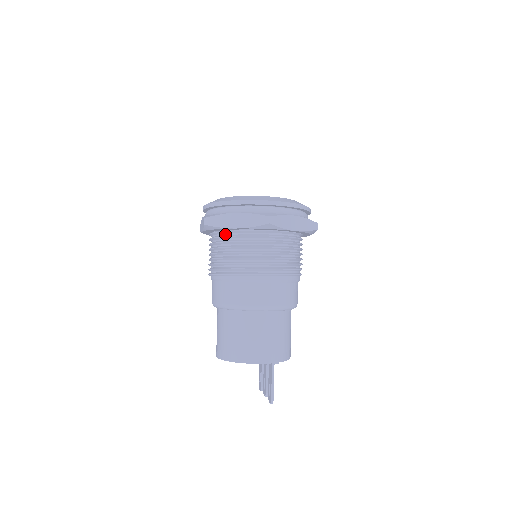
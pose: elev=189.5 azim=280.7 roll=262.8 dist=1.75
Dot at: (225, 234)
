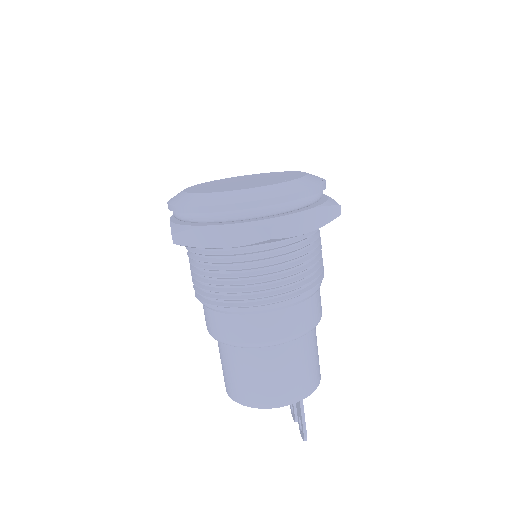
Dot at: (207, 249)
